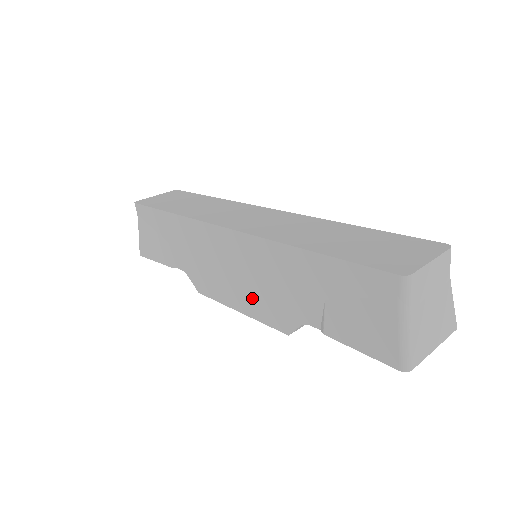
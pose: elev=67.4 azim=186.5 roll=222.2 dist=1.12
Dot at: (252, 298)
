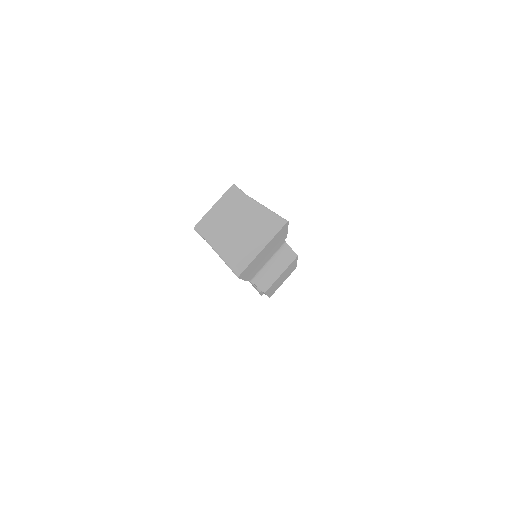
Dot at: occluded
